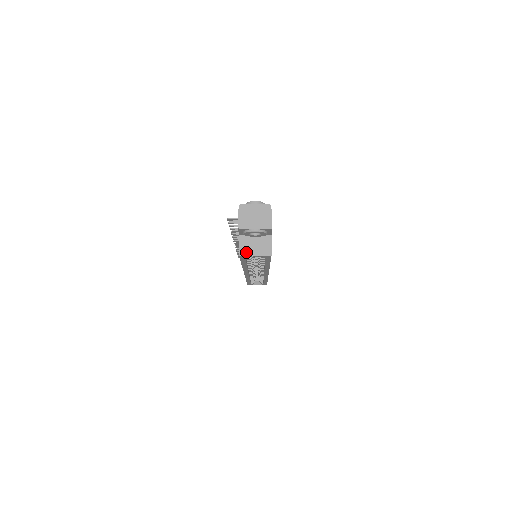
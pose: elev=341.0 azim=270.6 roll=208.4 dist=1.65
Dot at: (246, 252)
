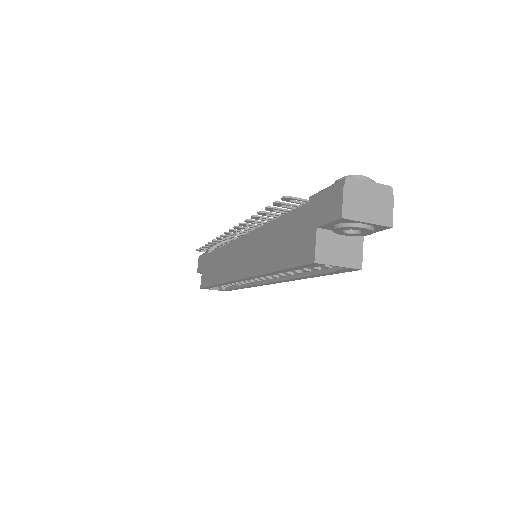
Dot at: (325, 258)
